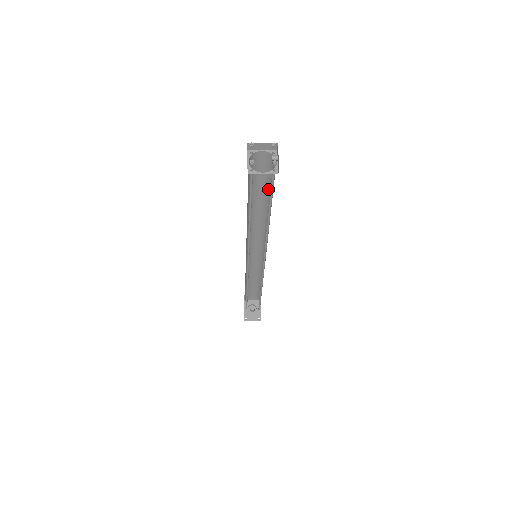
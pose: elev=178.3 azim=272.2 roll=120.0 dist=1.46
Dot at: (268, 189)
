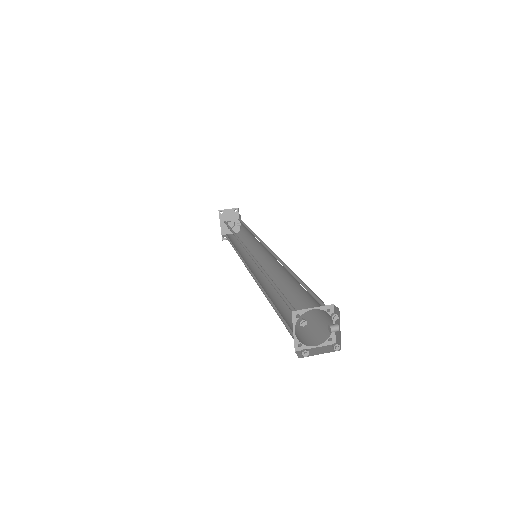
Dot at: occluded
